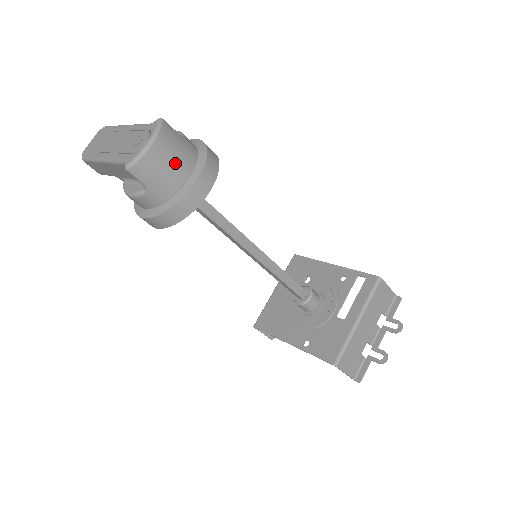
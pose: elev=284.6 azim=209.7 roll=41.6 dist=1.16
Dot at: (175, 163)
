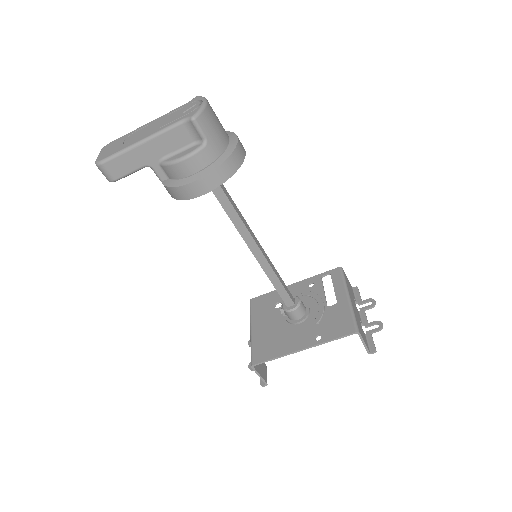
Dot at: (220, 125)
